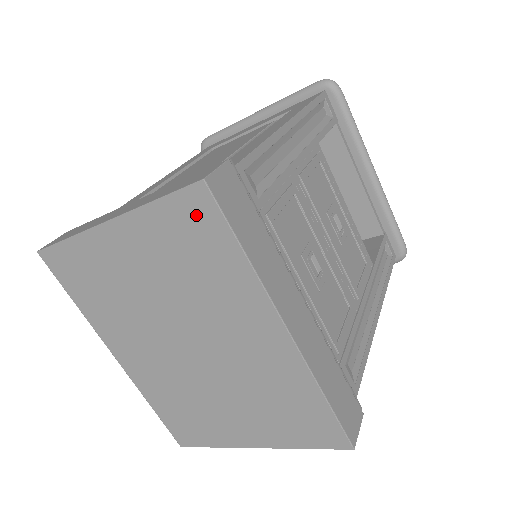
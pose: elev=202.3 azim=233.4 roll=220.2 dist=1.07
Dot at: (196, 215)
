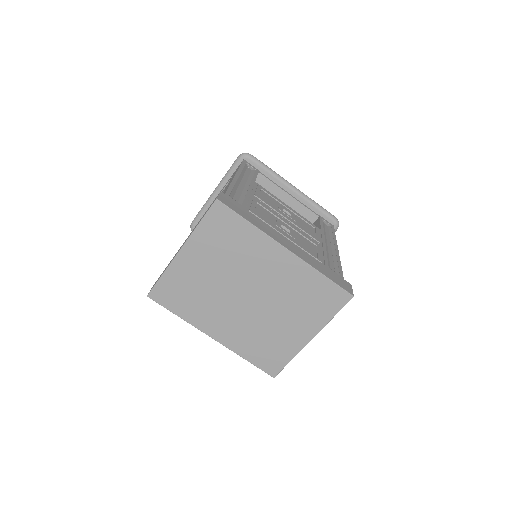
Dot at: (220, 218)
